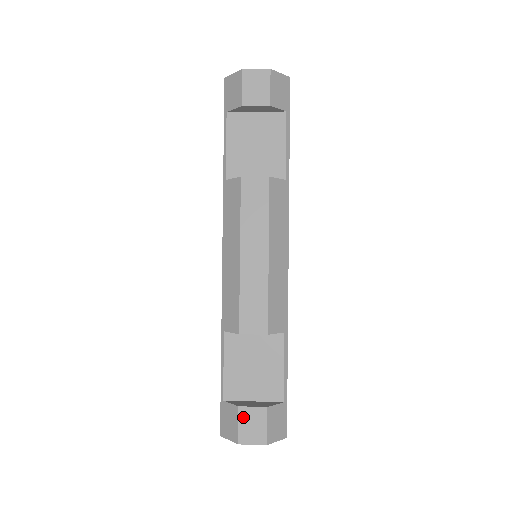
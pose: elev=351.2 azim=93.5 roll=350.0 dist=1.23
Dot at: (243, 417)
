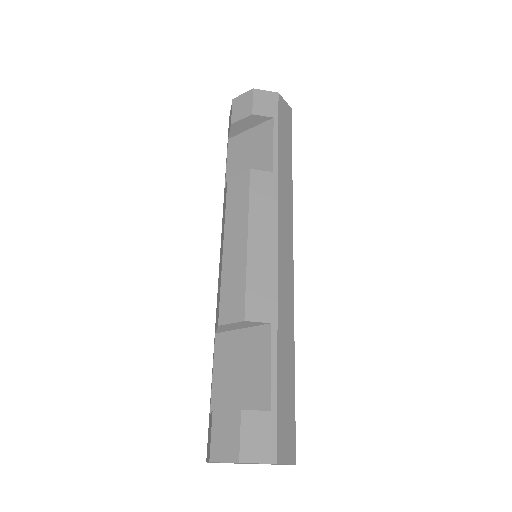
Dot at: (216, 425)
